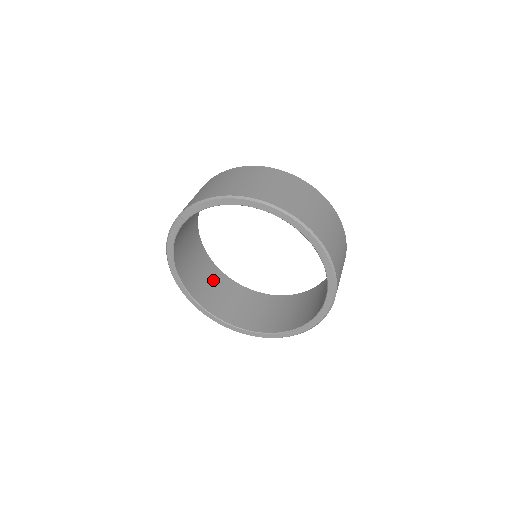
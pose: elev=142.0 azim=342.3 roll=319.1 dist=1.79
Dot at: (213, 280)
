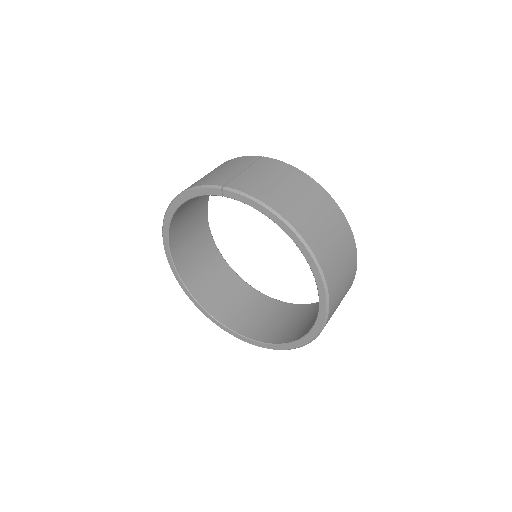
Dot at: (196, 229)
